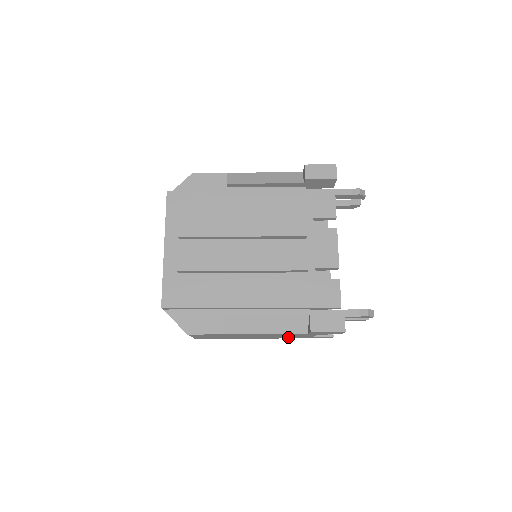
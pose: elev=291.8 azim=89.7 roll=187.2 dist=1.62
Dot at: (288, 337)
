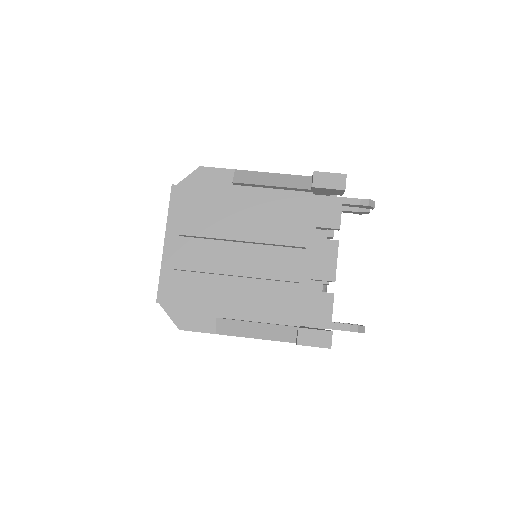
Dot at: occluded
